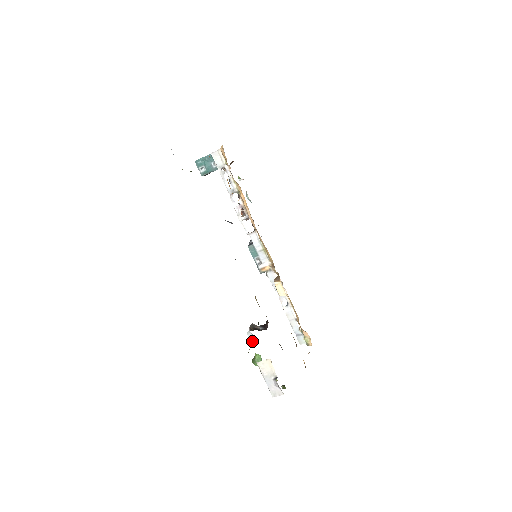
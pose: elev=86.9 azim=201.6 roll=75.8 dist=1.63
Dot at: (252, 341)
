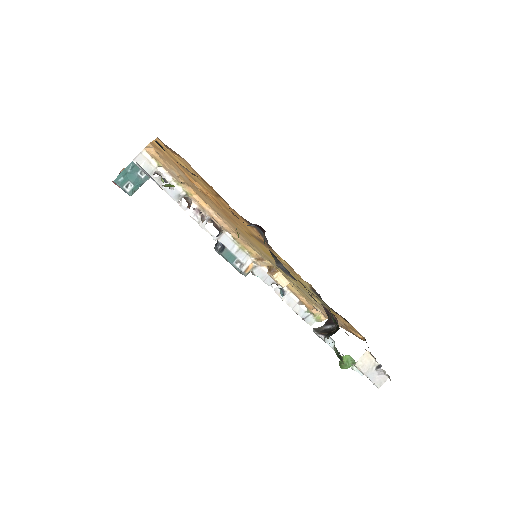
Dot at: (333, 346)
